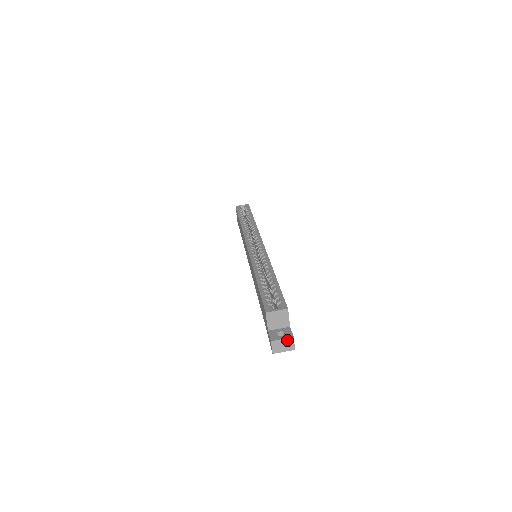
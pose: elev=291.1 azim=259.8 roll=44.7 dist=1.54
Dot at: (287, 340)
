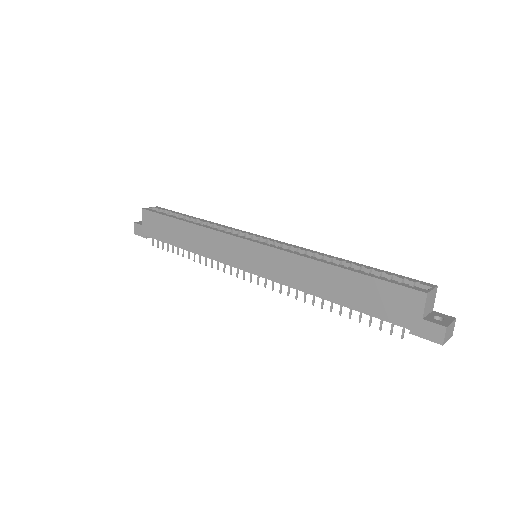
Dot at: (453, 323)
